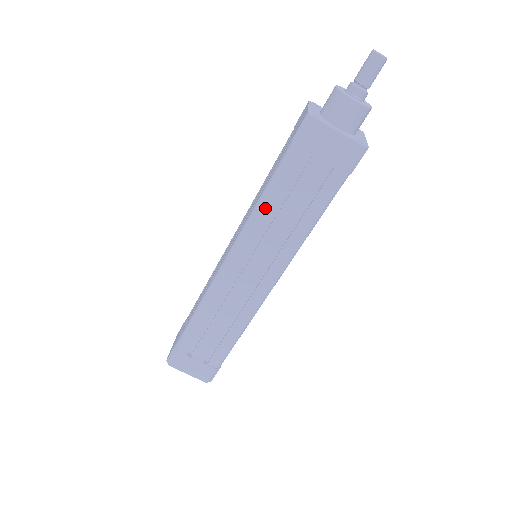
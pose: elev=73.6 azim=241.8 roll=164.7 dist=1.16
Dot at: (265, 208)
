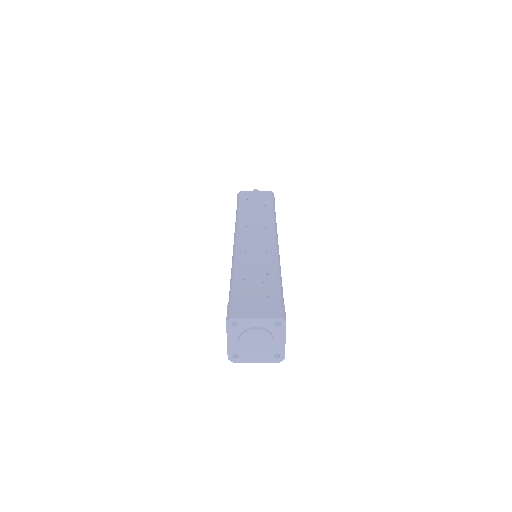
Dot at: (242, 215)
